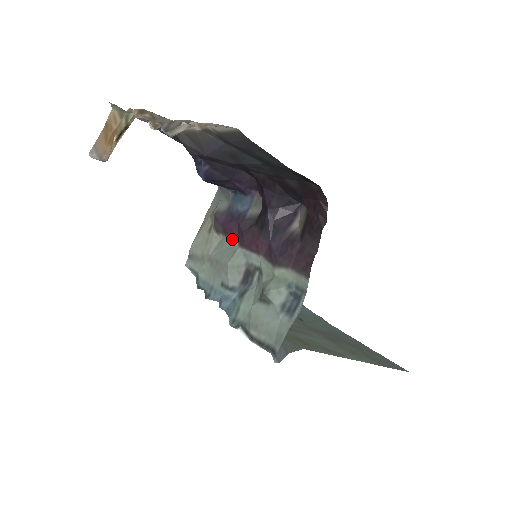
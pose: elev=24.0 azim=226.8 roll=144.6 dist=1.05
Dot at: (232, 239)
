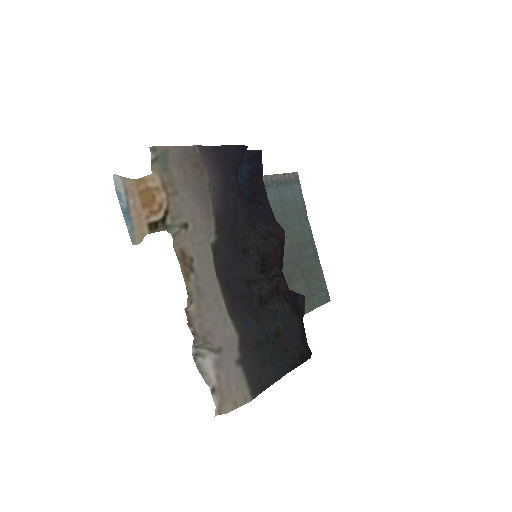
Dot at: occluded
